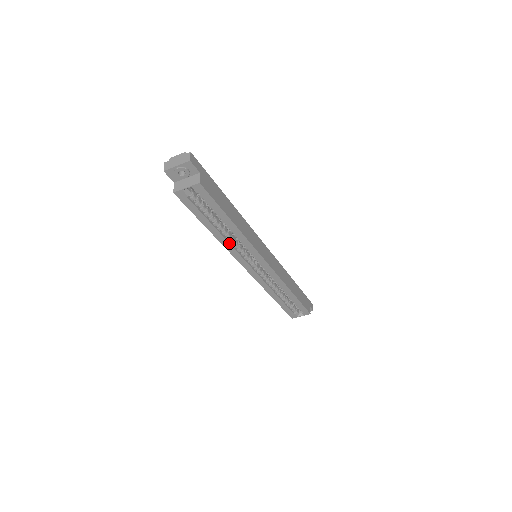
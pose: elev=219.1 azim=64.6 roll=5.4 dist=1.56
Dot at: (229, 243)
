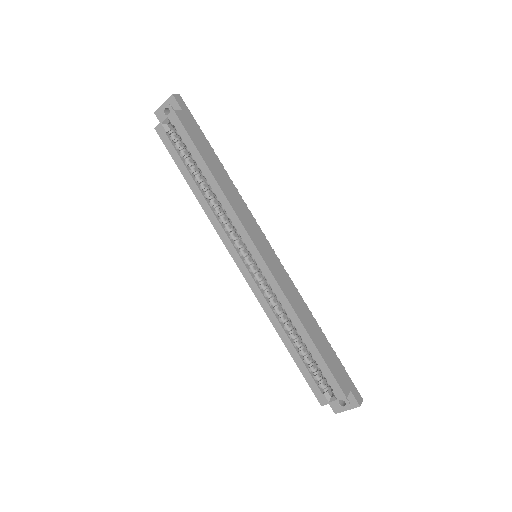
Dot at: (213, 212)
